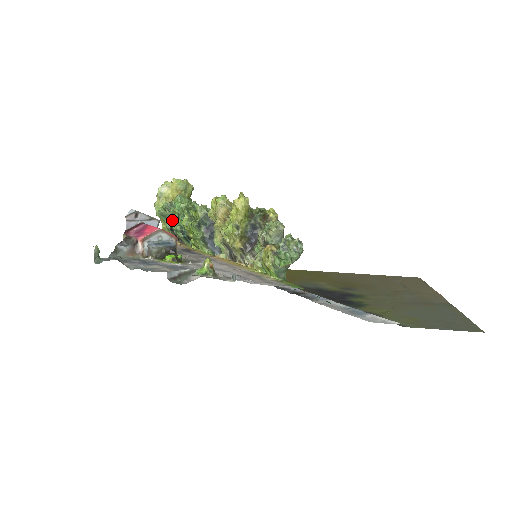
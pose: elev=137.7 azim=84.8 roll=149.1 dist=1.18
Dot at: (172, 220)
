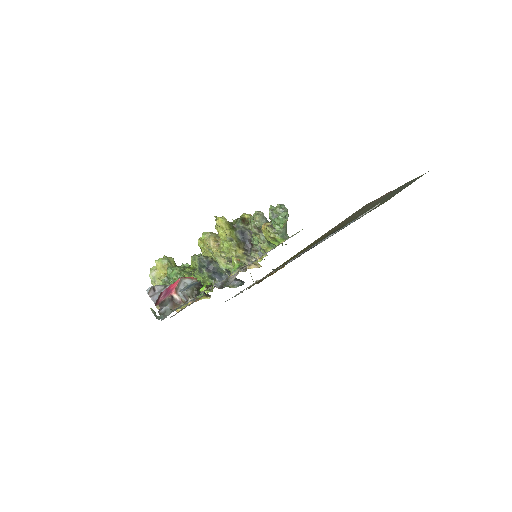
Dot at: occluded
